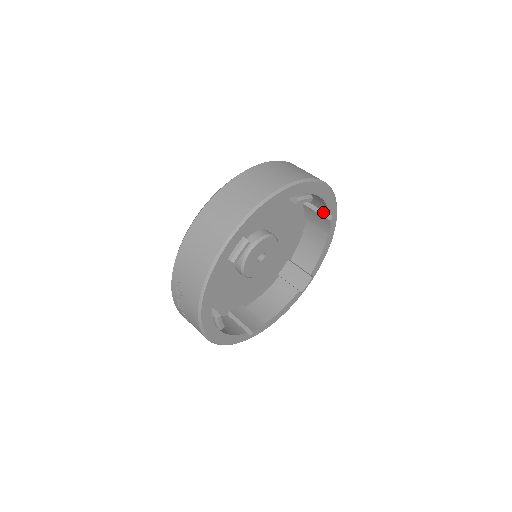
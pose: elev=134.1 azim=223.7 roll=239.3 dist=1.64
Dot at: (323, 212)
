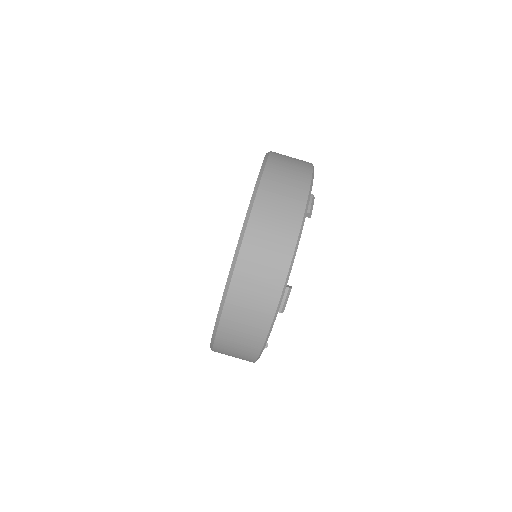
Dot at: occluded
